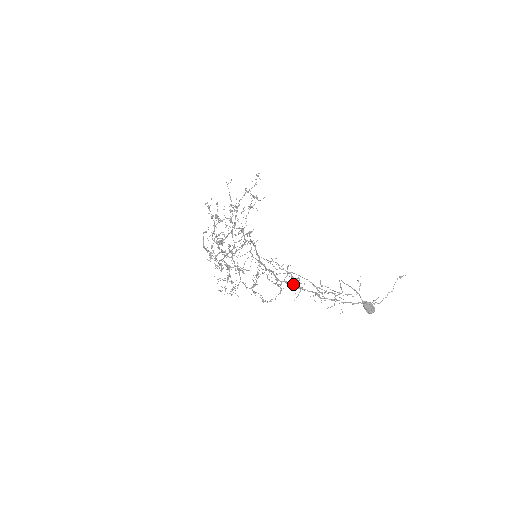
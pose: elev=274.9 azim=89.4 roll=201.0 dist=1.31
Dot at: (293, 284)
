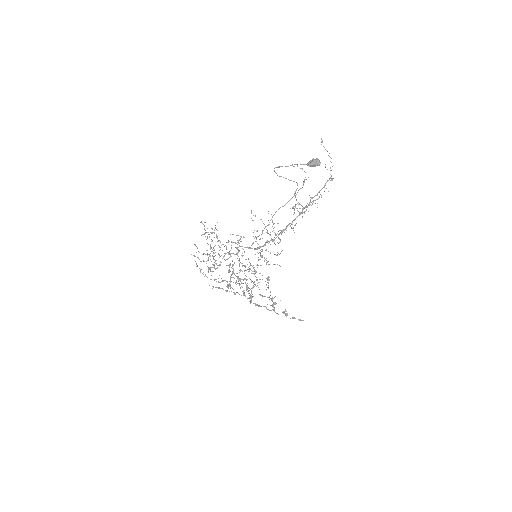
Dot at: occluded
